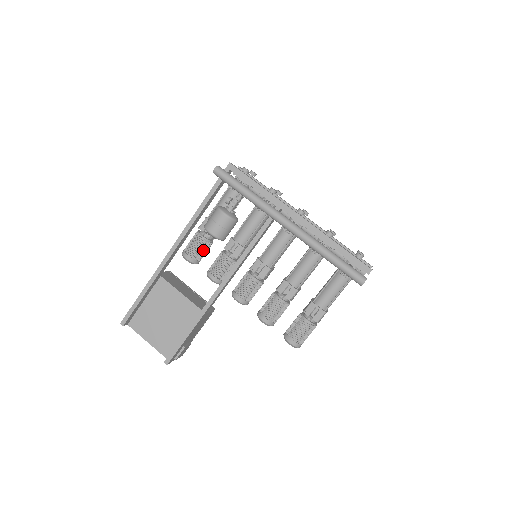
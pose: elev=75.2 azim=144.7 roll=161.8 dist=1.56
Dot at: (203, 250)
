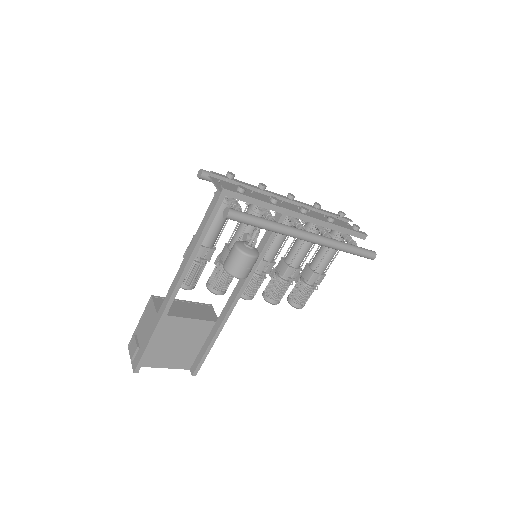
Dot at: (201, 273)
